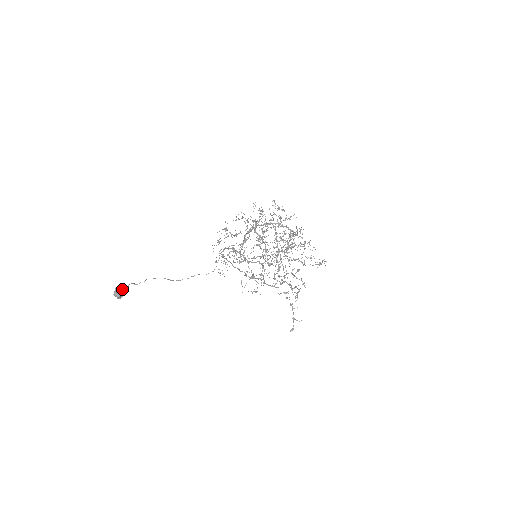
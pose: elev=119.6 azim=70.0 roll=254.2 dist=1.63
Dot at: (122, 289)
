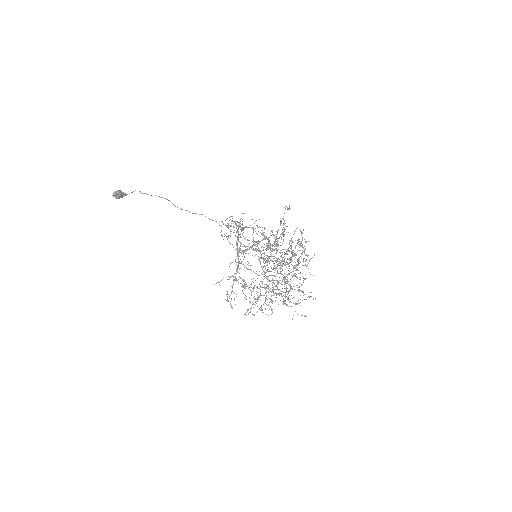
Dot at: (123, 194)
